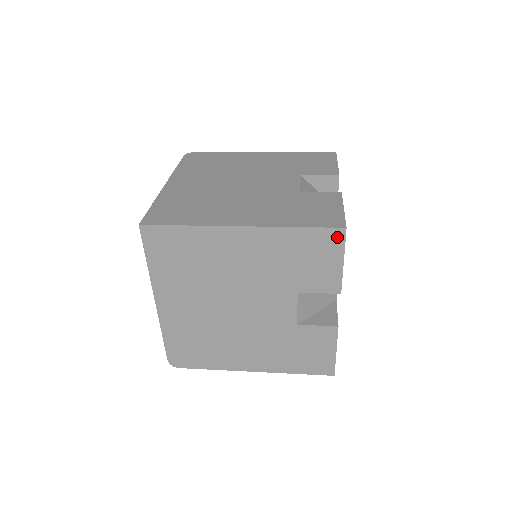
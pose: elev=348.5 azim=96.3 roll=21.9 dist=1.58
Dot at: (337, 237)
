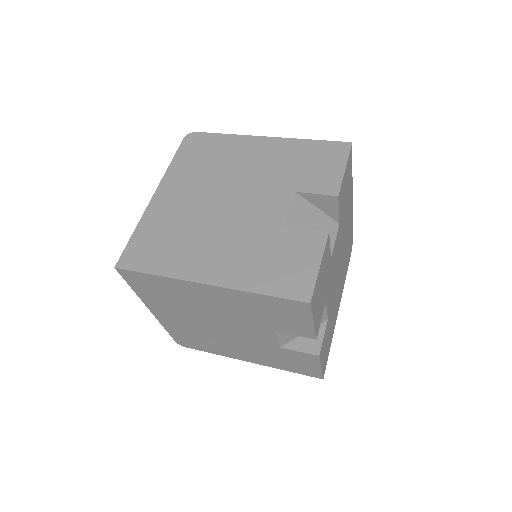
Dot at: (302, 307)
